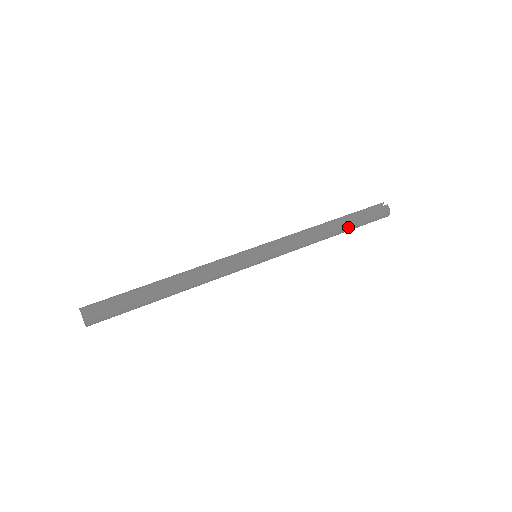
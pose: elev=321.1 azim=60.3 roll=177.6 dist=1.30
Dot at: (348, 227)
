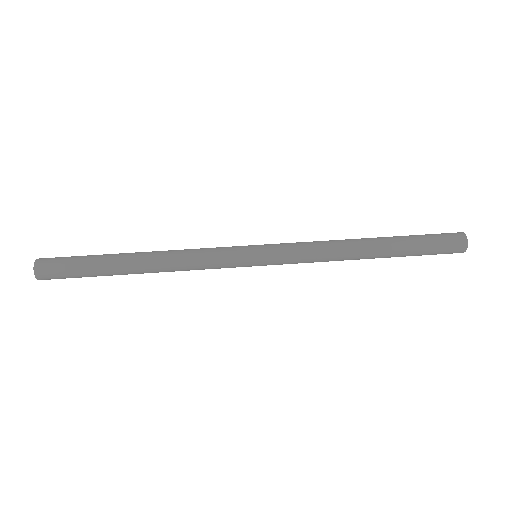
Dot at: (394, 244)
